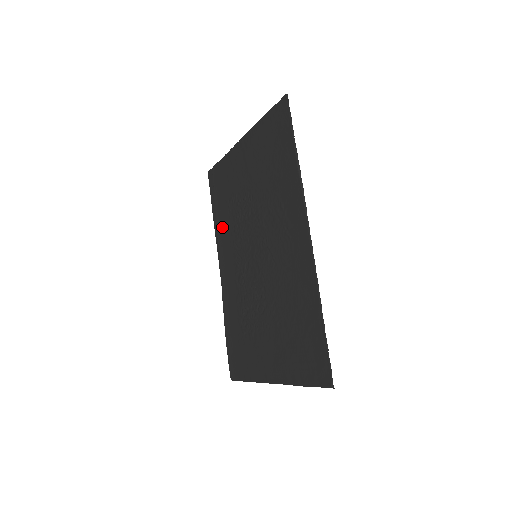
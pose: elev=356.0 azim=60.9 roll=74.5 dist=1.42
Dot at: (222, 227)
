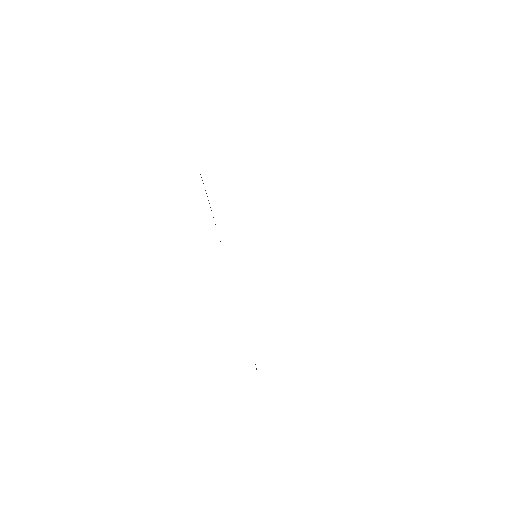
Dot at: occluded
